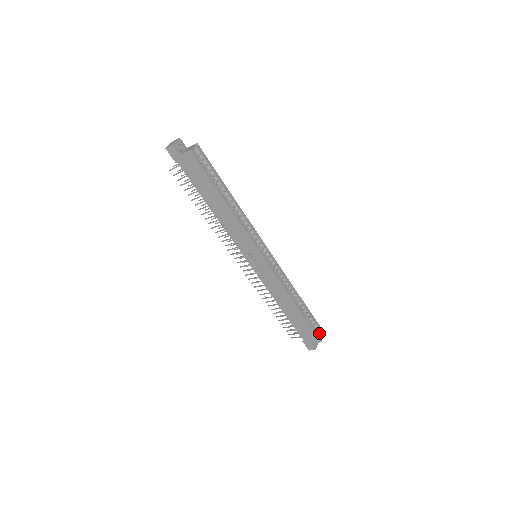
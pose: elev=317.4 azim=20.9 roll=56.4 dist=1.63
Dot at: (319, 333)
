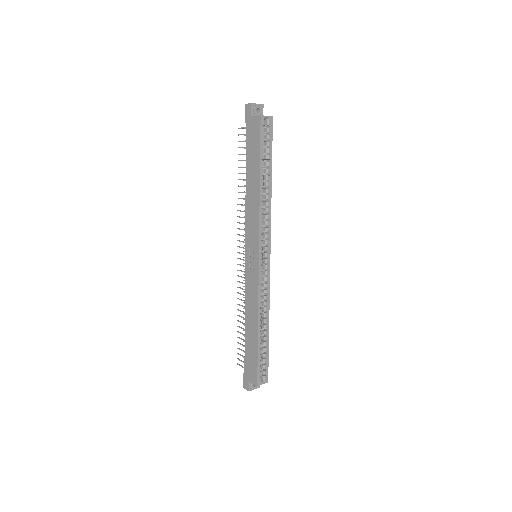
Dot at: (263, 377)
